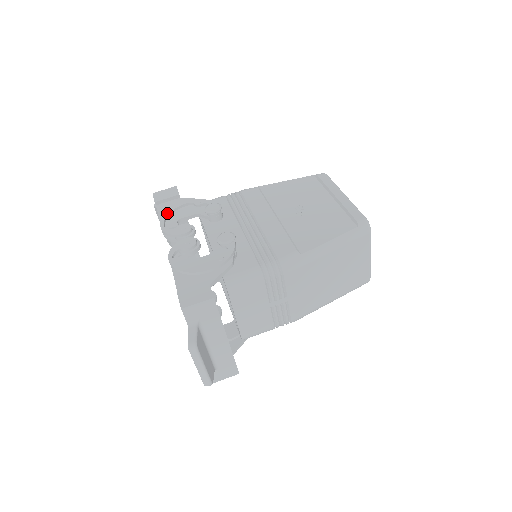
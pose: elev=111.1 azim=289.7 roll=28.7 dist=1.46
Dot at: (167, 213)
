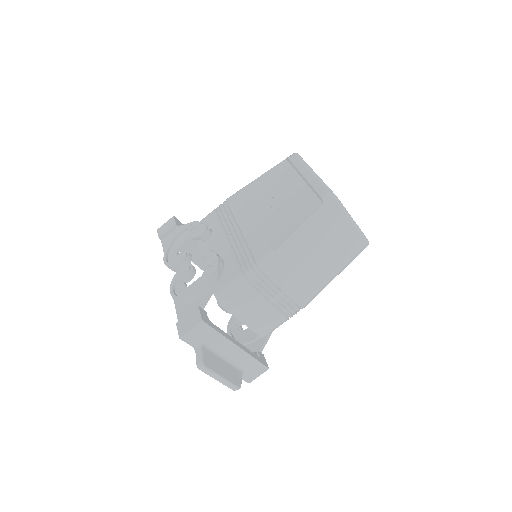
Dot at: (168, 246)
